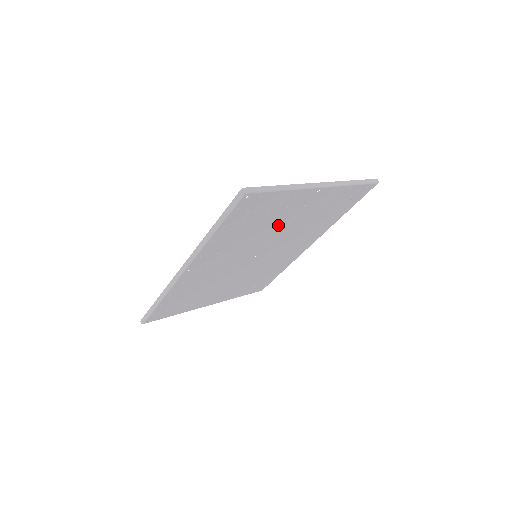
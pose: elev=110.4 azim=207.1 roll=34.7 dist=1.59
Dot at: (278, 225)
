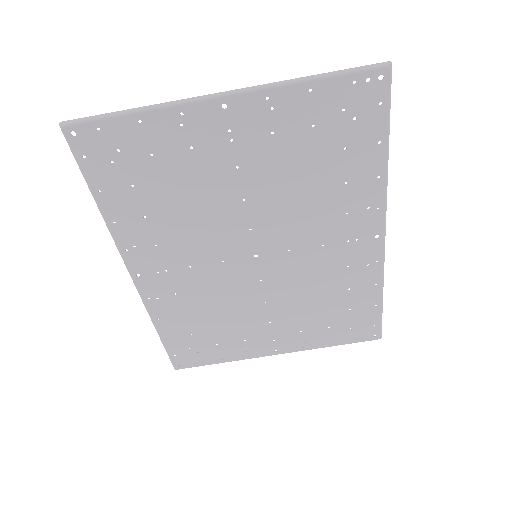
Dot at: (222, 188)
